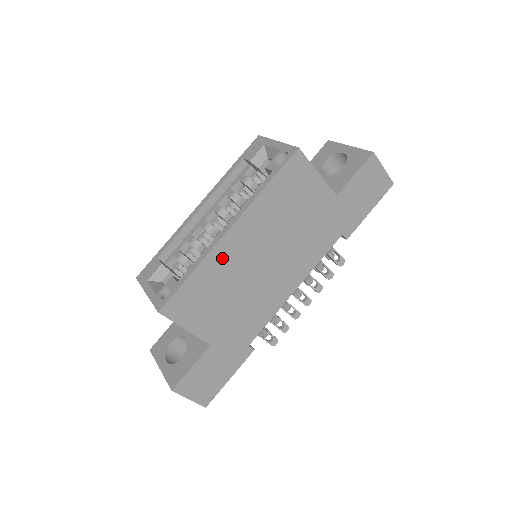
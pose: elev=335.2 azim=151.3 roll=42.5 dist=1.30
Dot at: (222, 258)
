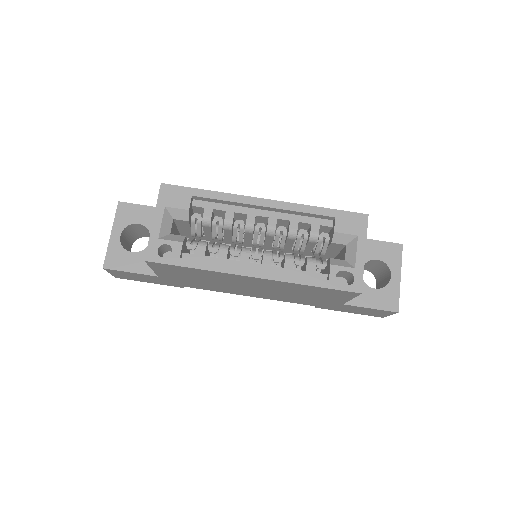
Dot at: (227, 276)
